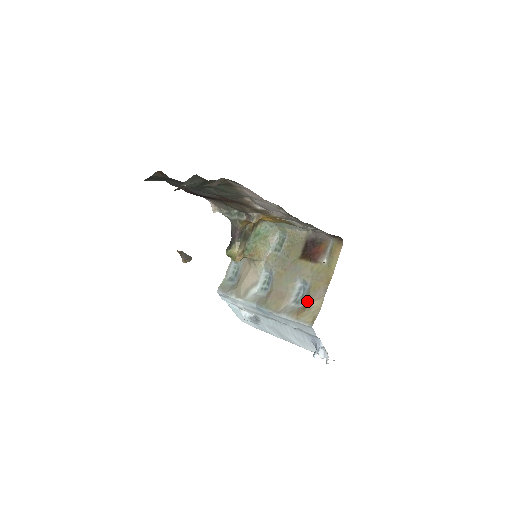
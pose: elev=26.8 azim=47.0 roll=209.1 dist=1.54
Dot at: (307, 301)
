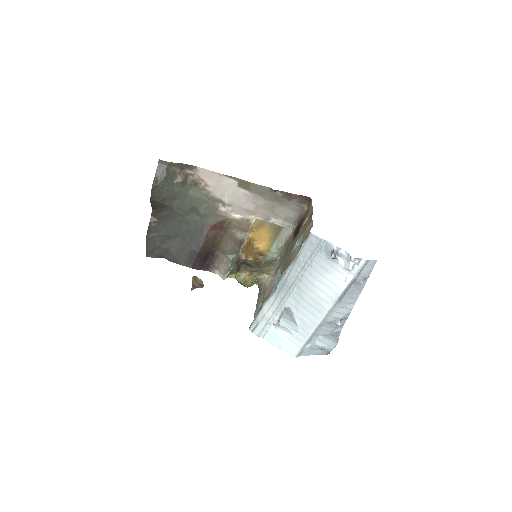
Dot at: occluded
